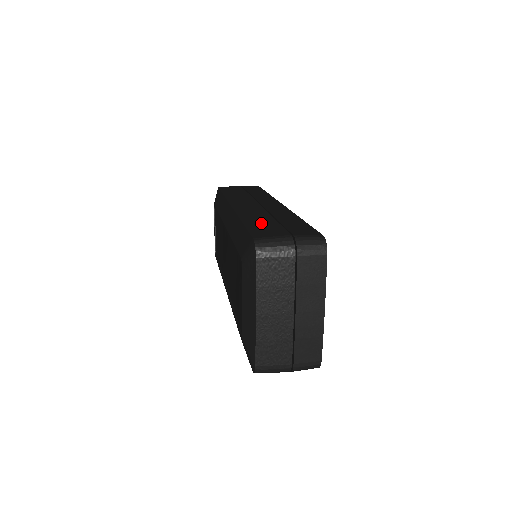
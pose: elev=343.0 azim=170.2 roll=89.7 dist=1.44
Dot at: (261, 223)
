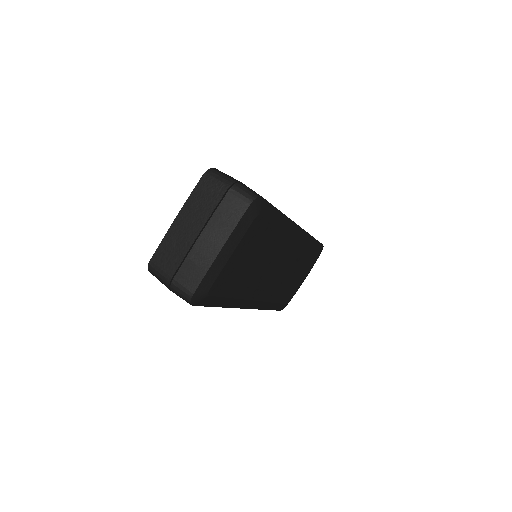
Dot at: occluded
